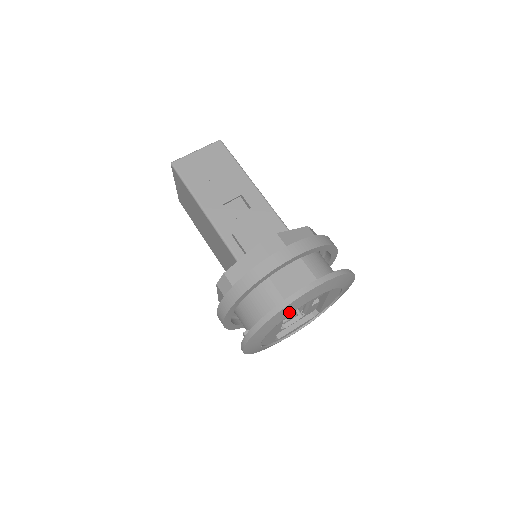
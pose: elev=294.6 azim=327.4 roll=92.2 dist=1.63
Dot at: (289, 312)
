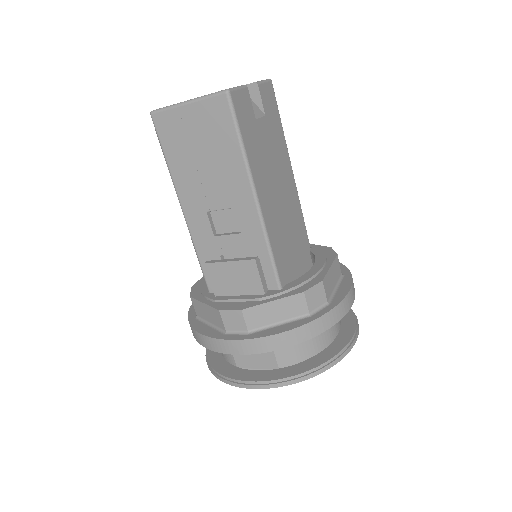
Dot at: occluded
